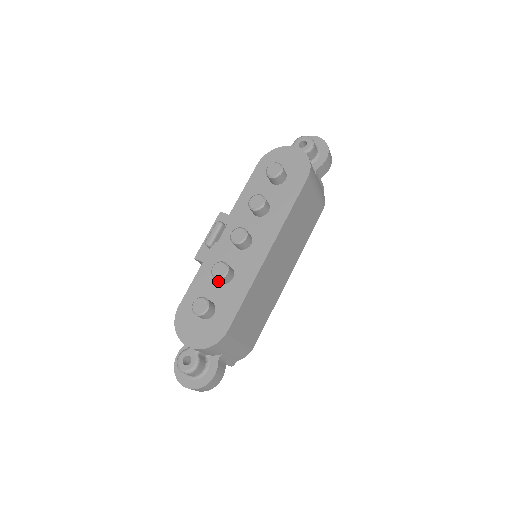
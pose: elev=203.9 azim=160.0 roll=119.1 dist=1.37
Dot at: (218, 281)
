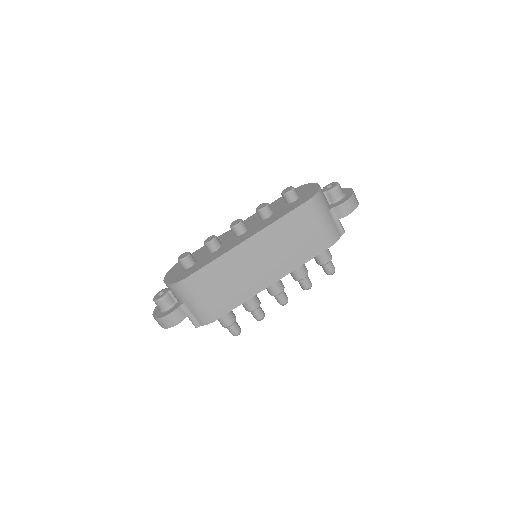
Dot at: (208, 249)
